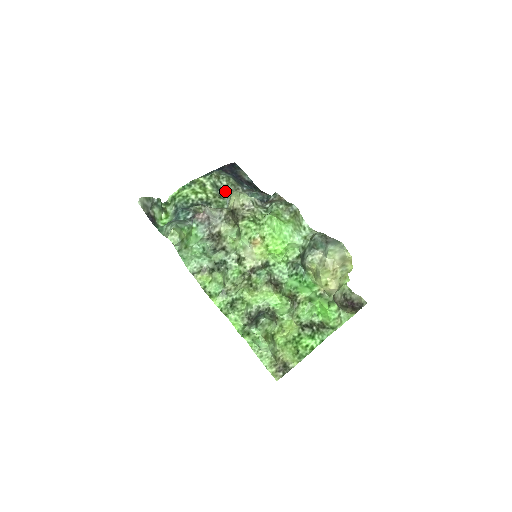
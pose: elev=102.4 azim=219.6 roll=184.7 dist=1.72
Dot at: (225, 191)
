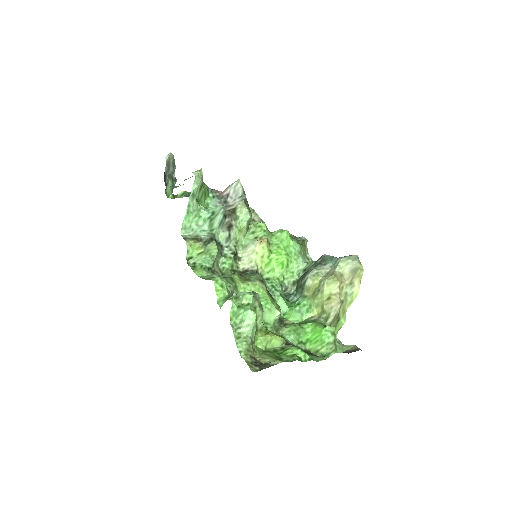
Dot at: occluded
